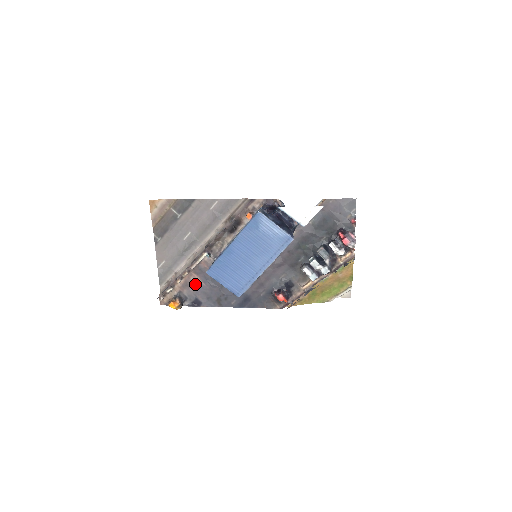
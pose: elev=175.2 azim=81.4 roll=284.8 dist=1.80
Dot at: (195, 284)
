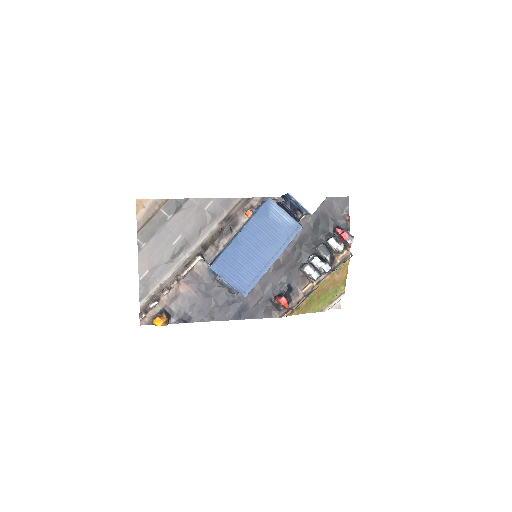
Dot at: (185, 295)
